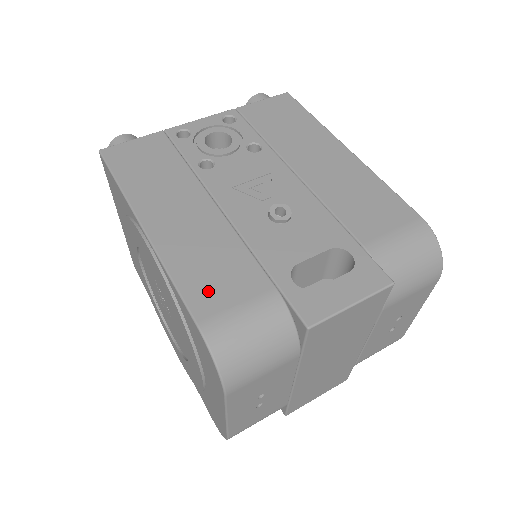
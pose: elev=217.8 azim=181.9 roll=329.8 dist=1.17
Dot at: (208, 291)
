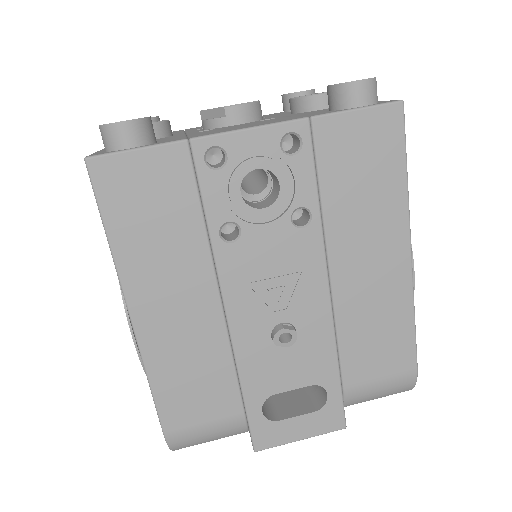
Dot at: (182, 405)
